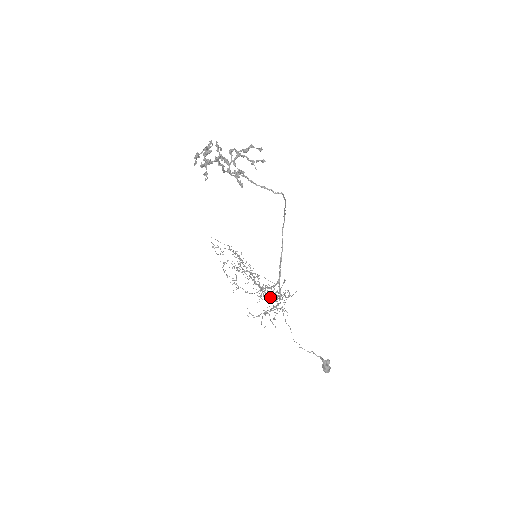
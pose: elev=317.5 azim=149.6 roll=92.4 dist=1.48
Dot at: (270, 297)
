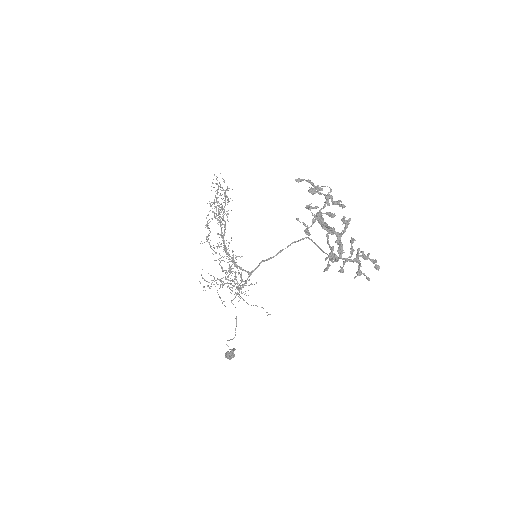
Dot at: occluded
